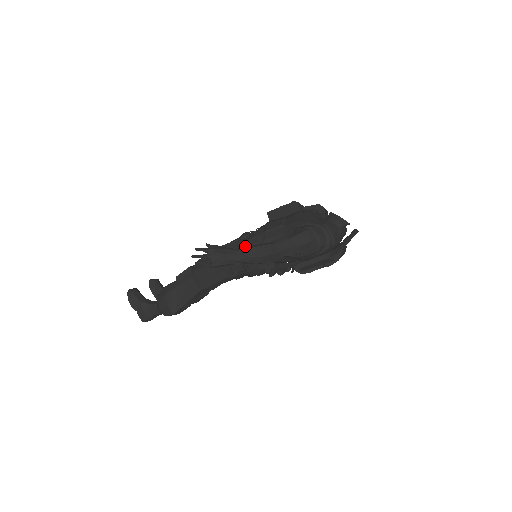
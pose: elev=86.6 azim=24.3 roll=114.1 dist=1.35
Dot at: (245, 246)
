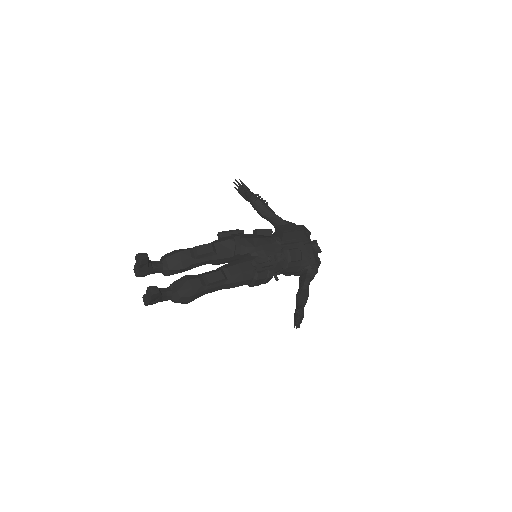
Dot at: (274, 270)
